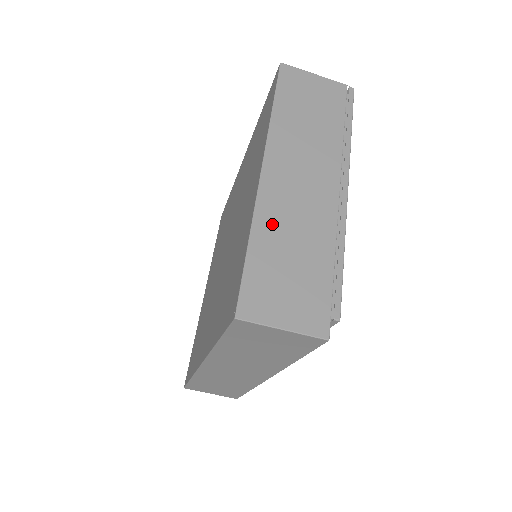
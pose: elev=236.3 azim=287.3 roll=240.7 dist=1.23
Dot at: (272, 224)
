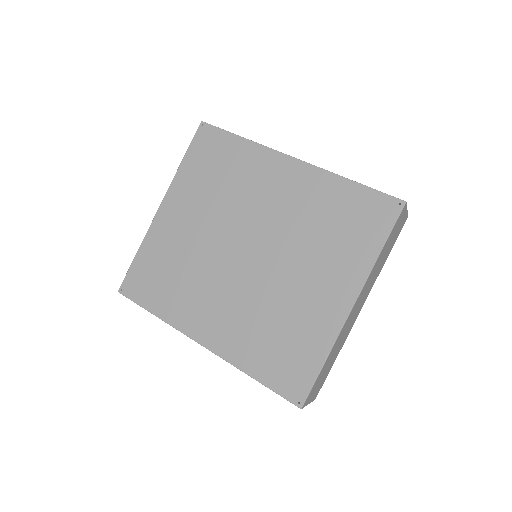
Dot at: (336, 345)
